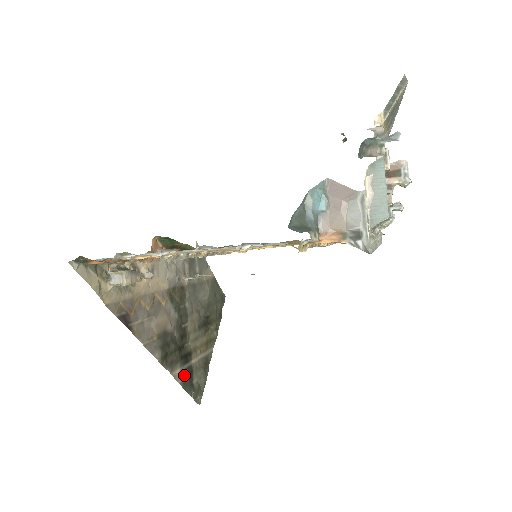
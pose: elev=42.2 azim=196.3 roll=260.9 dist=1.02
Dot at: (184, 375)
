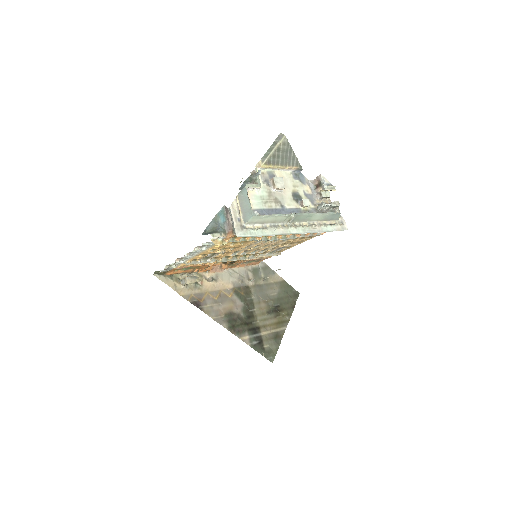
Dot at: (253, 341)
